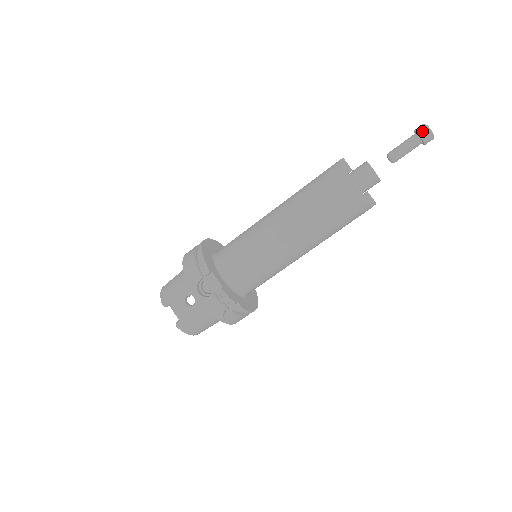
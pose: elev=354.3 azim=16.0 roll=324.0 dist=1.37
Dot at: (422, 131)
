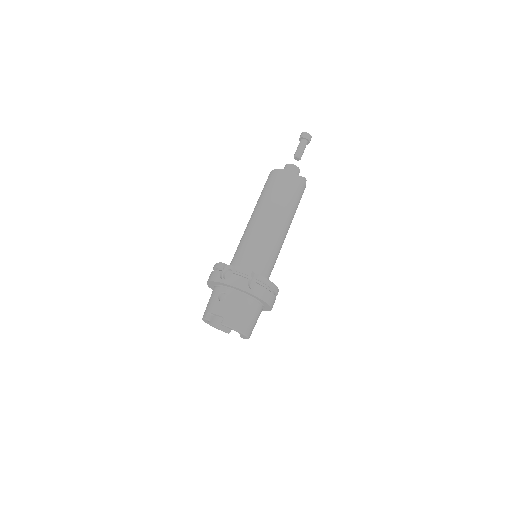
Dot at: (301, 135)
